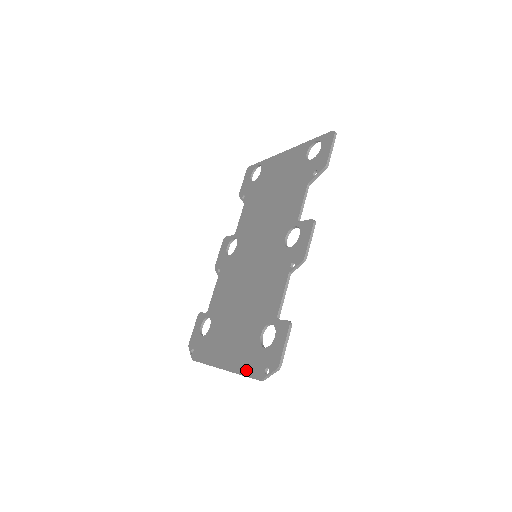
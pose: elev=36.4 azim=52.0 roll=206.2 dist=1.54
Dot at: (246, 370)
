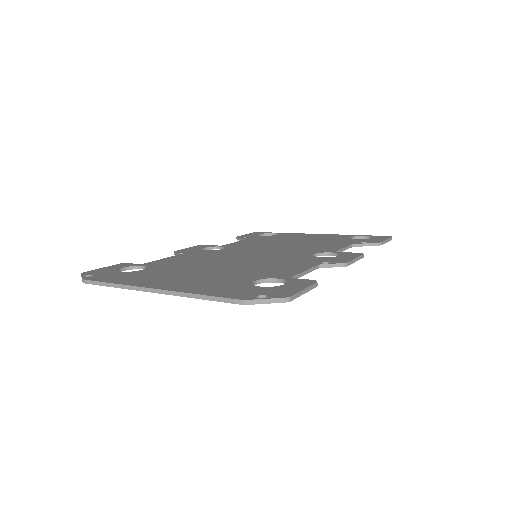
Dot at: (213, 292)
